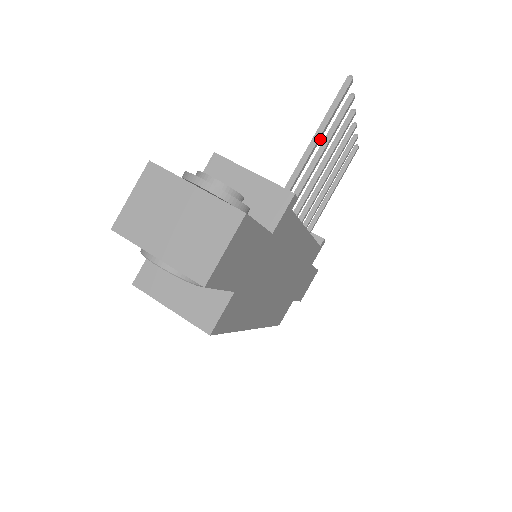
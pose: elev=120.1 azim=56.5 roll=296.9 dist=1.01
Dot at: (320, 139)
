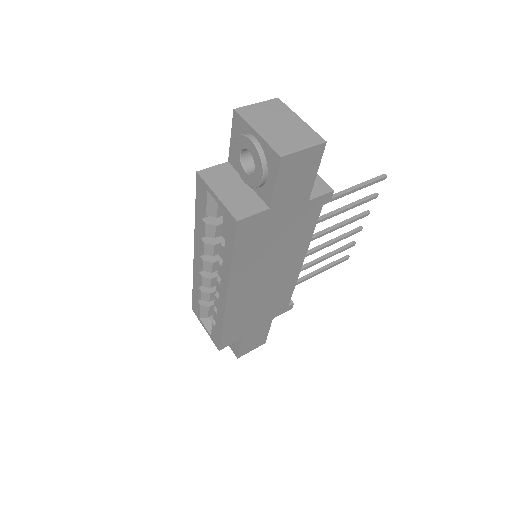
Dot at: (353, 192)
